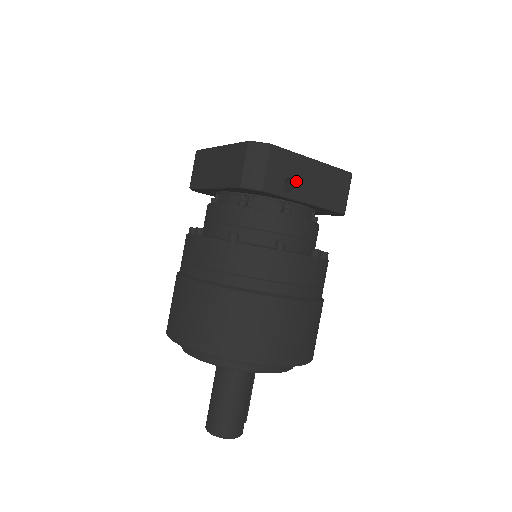
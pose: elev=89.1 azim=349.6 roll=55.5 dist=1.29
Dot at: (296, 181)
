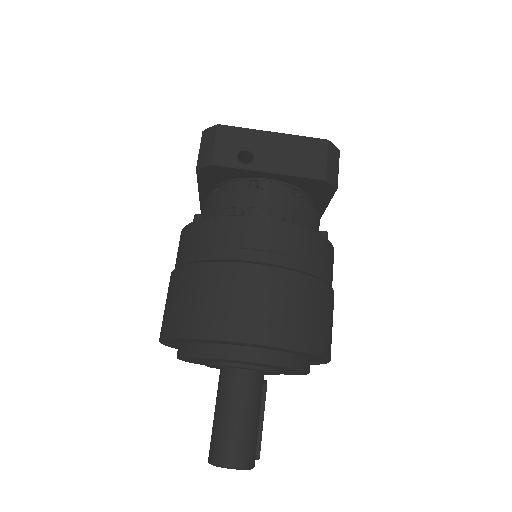
Dot at: (253, 153)
